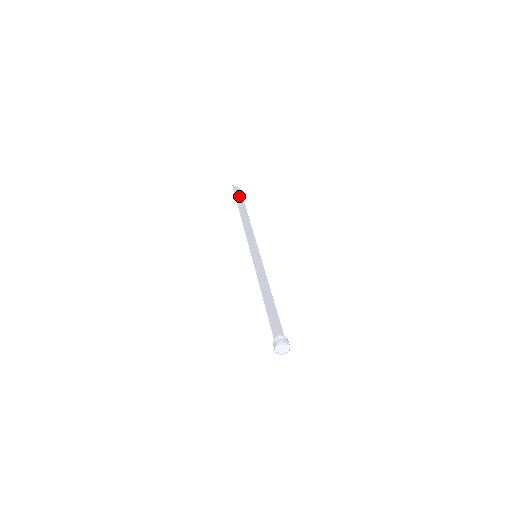
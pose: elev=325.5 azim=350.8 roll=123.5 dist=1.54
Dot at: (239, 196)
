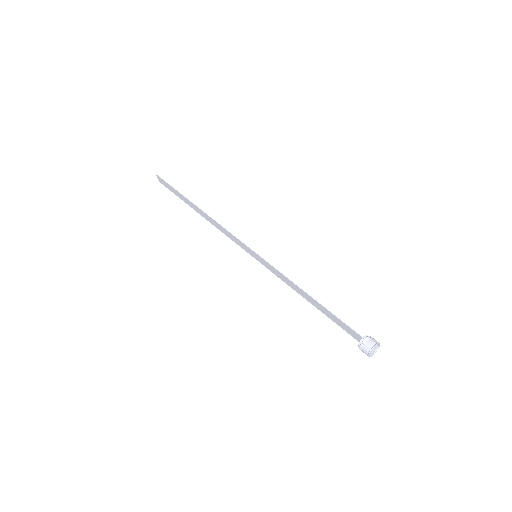
Dot at: (172, 189)
